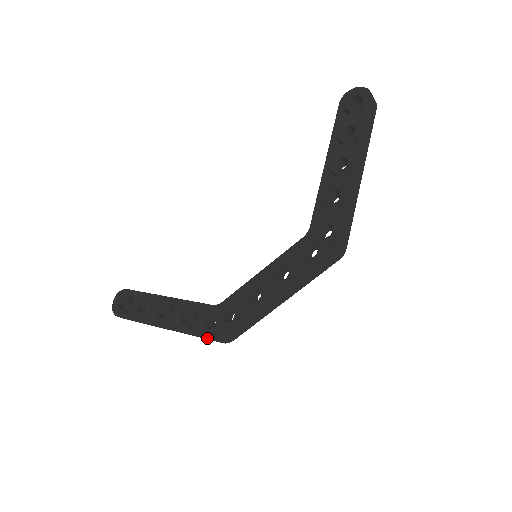
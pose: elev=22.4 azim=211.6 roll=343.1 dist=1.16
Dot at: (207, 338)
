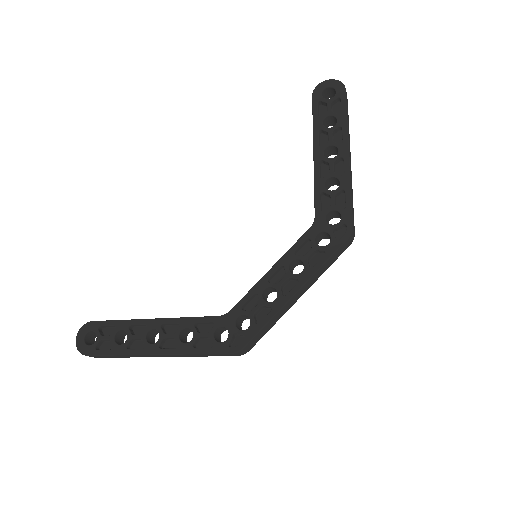
Dot at: (222, 353)
